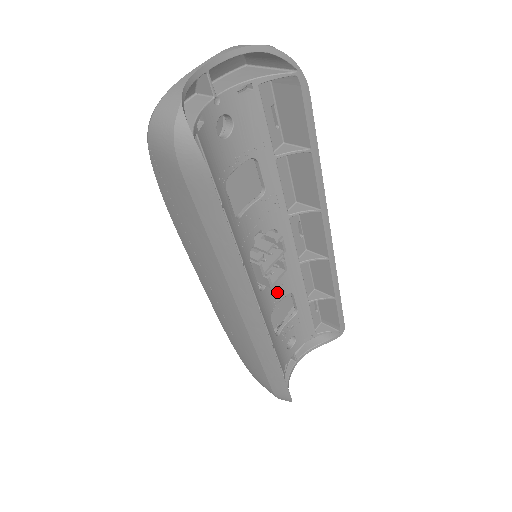
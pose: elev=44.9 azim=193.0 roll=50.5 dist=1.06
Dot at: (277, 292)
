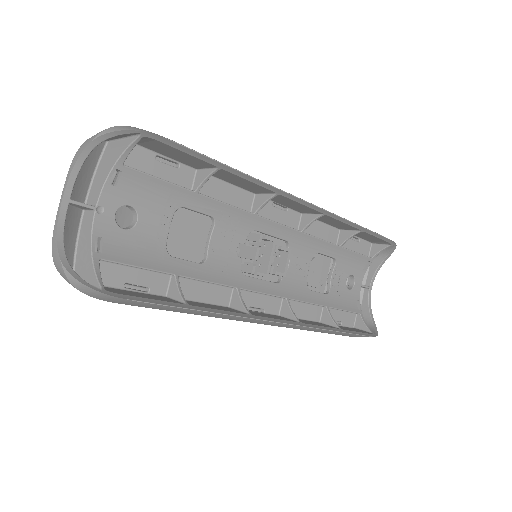
Dot at: (300, 265)
